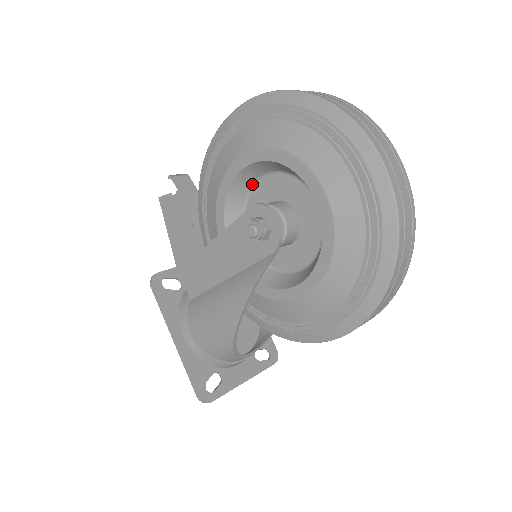
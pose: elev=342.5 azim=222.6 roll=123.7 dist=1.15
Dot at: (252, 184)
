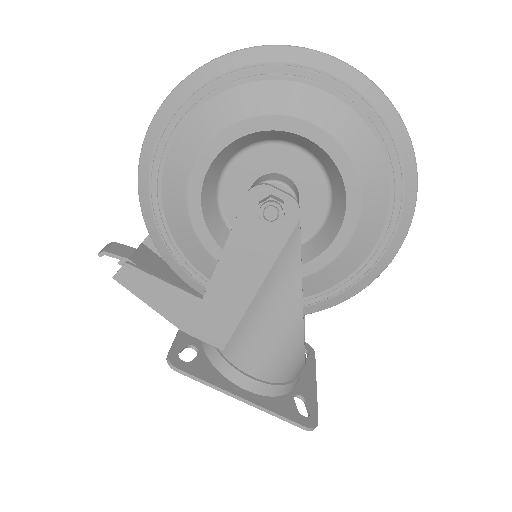
Dot at: (217, 184)
